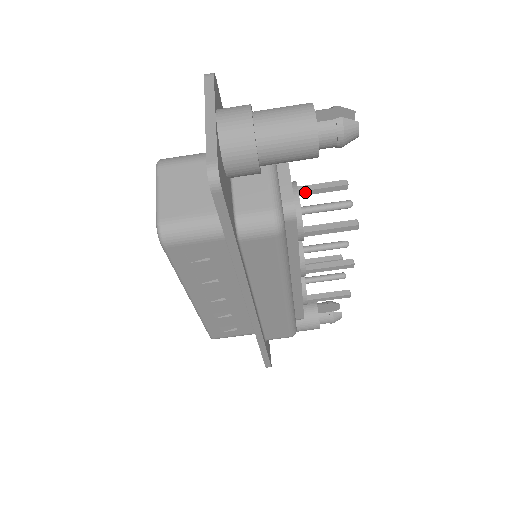
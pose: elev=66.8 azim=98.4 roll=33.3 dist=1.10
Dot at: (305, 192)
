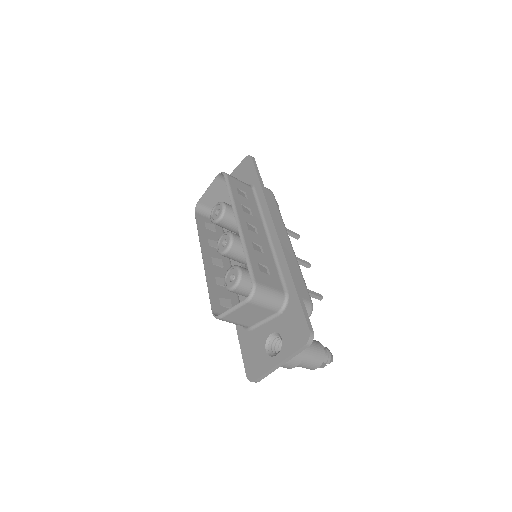
Dot at: occluded
